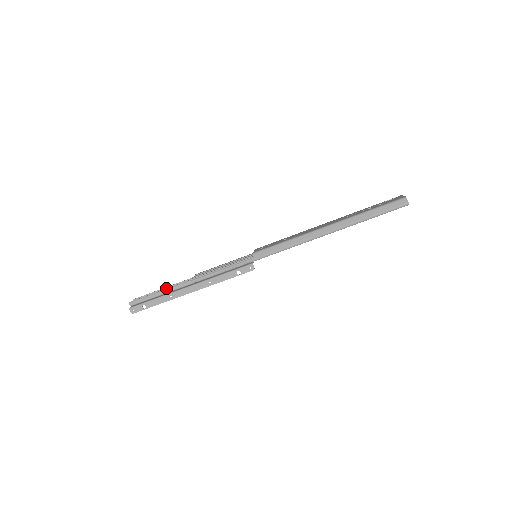
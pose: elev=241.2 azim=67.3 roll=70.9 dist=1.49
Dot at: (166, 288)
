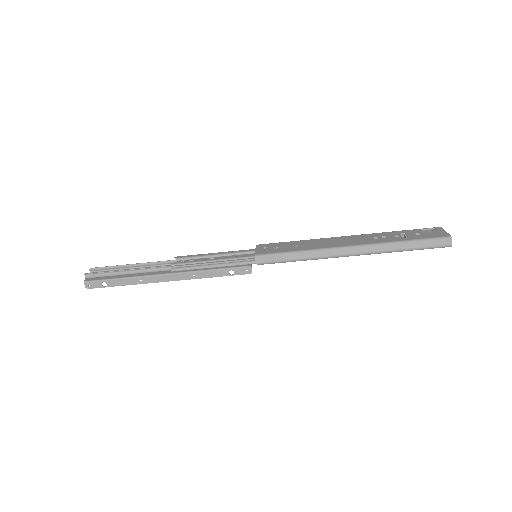
Dot at: (135, 265)
